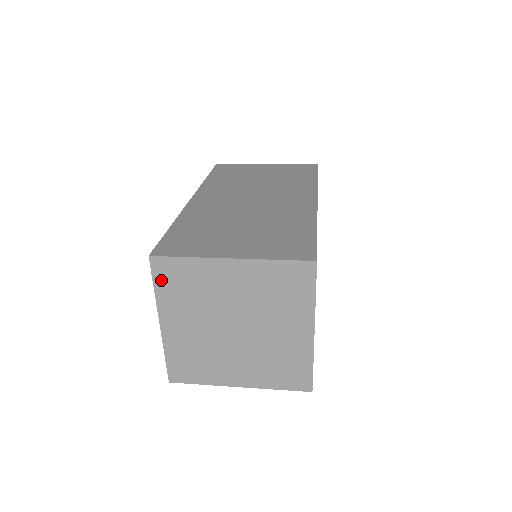
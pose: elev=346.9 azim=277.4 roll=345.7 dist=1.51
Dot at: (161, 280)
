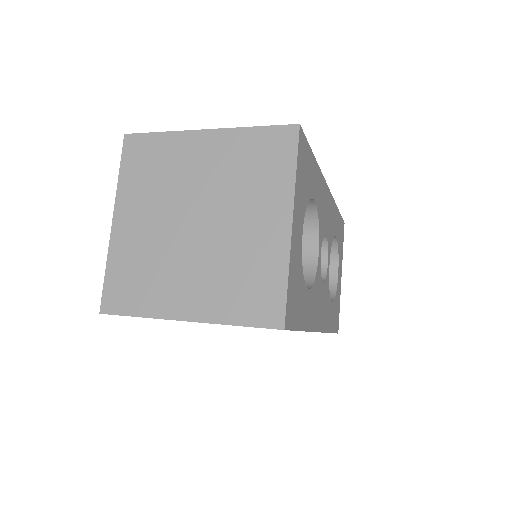
Dot at: (129, 162)
